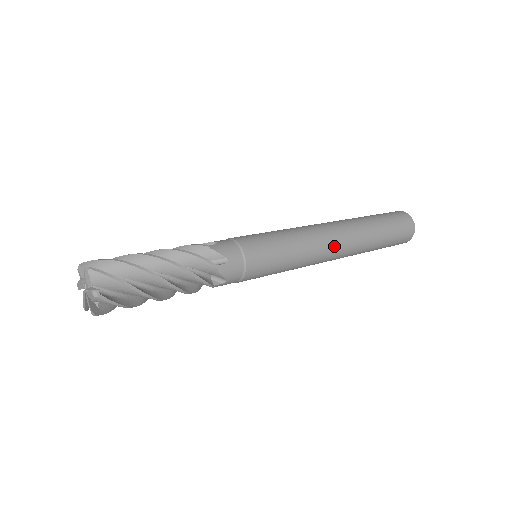
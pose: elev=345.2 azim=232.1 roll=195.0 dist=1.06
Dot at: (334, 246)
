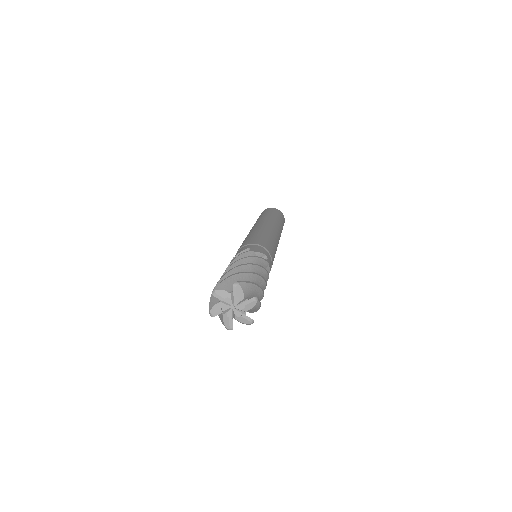
Dot at: occluded
